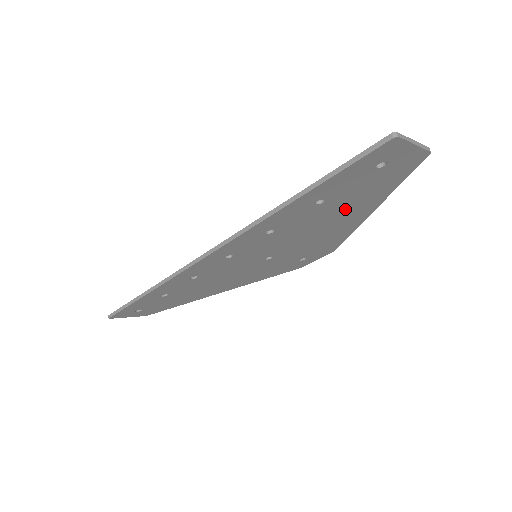
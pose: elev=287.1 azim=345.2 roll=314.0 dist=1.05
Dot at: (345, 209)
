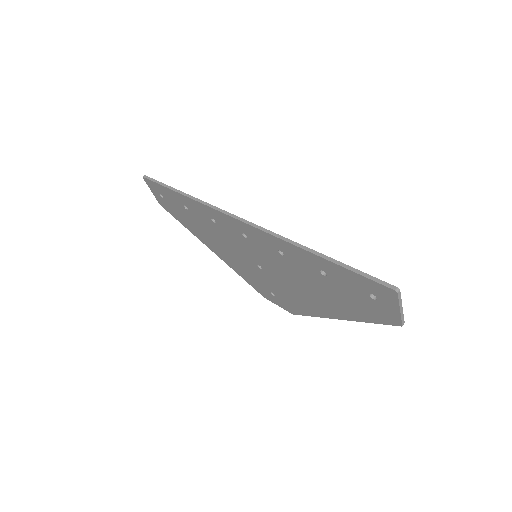
Dot at: (329, 296)
